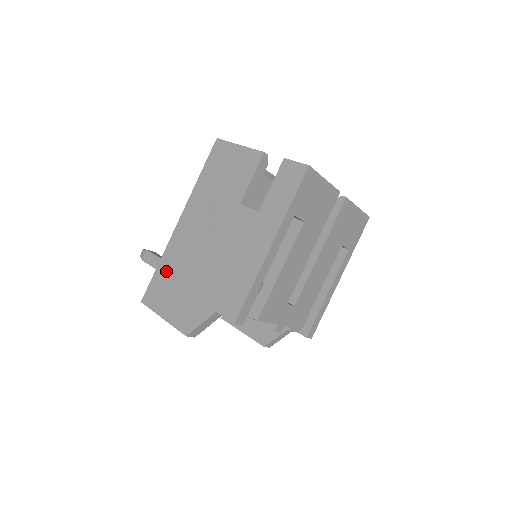
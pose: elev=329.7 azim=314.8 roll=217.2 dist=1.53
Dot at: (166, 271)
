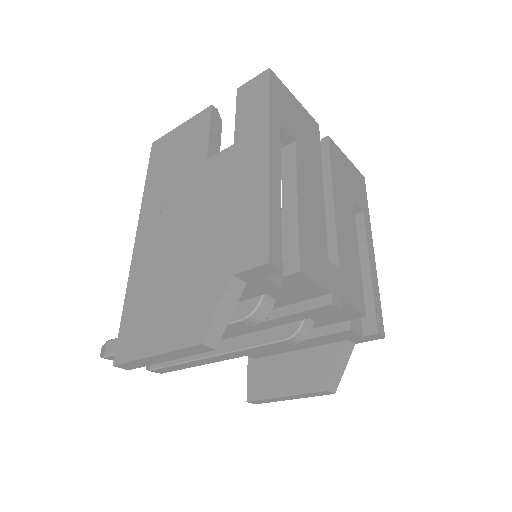
Dot at: (138, 299)
